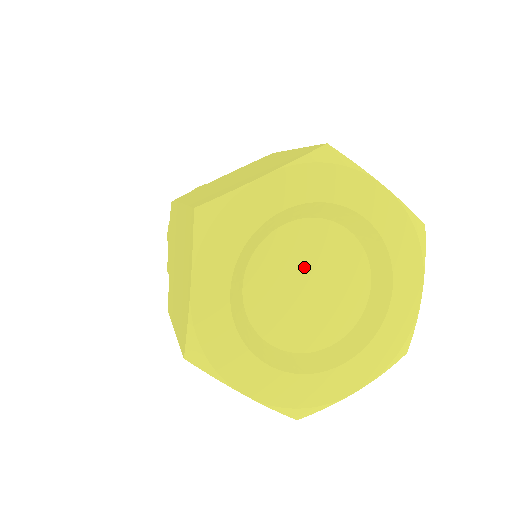
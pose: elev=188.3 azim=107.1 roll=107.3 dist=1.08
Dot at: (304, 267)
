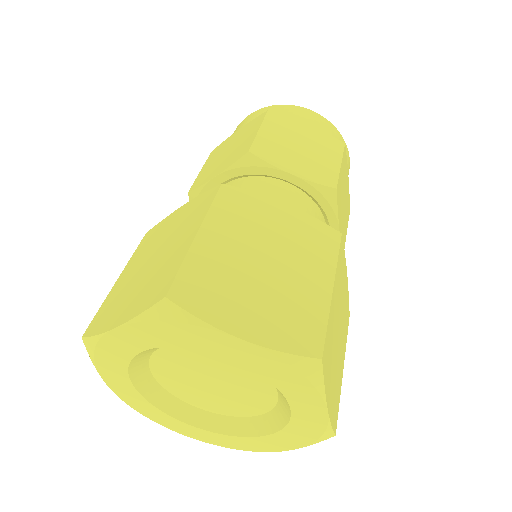
Dot at: (200, 372)
